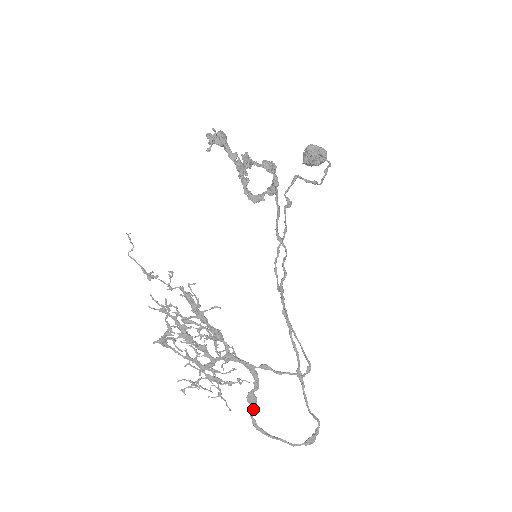
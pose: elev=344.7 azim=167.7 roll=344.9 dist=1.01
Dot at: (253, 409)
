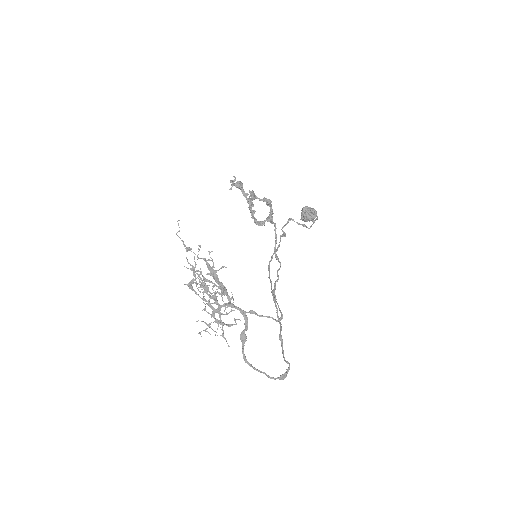
Dot at: occluded
